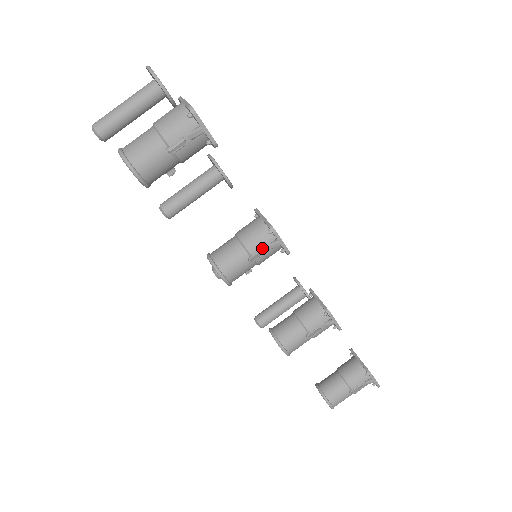
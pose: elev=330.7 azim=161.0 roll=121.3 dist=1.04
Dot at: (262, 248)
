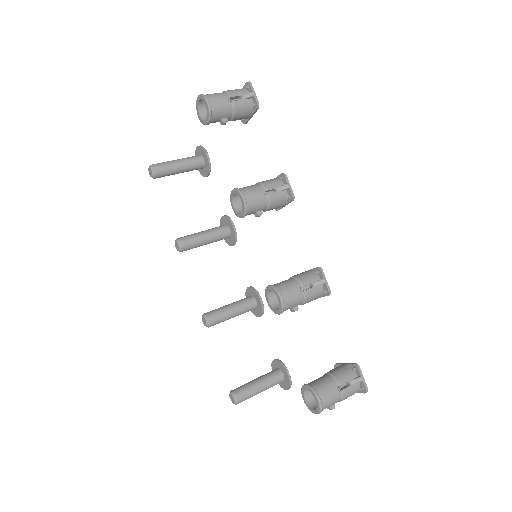
Dot at: (275, 188)
